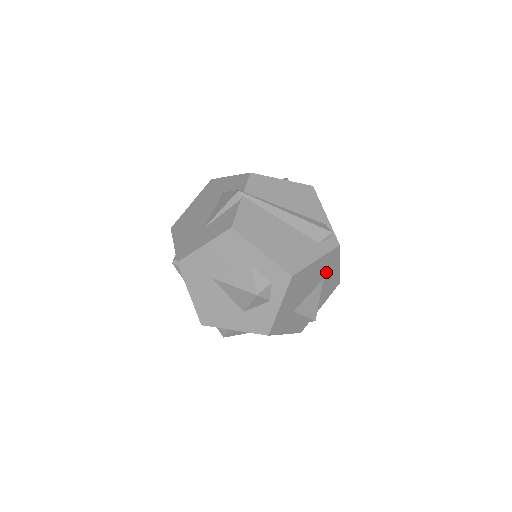
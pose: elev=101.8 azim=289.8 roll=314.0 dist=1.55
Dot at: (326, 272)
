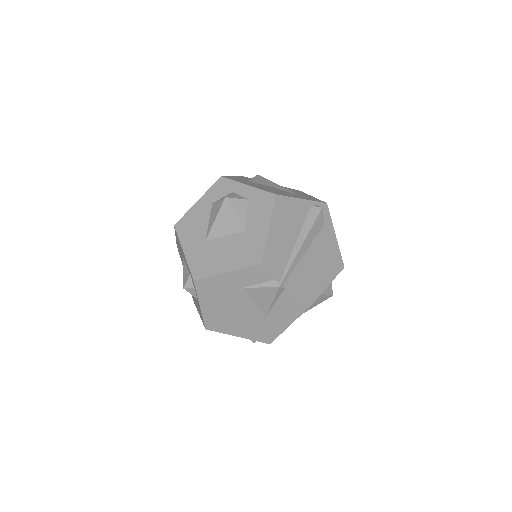
Dot at: occluded
